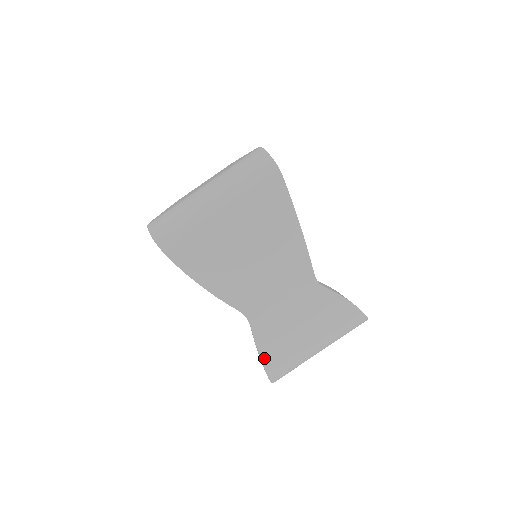
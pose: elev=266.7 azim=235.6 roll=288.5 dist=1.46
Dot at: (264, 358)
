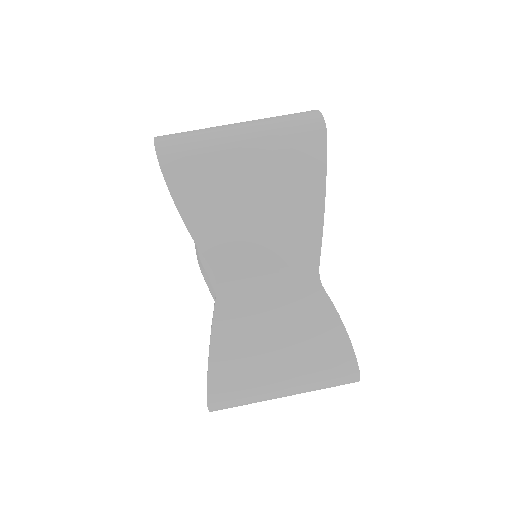
Dot at: (213, 358)
